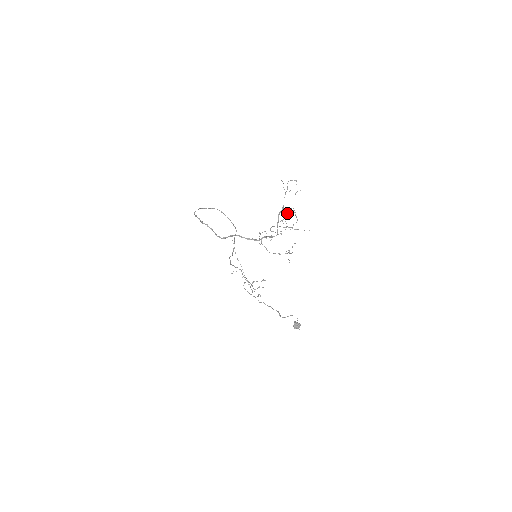
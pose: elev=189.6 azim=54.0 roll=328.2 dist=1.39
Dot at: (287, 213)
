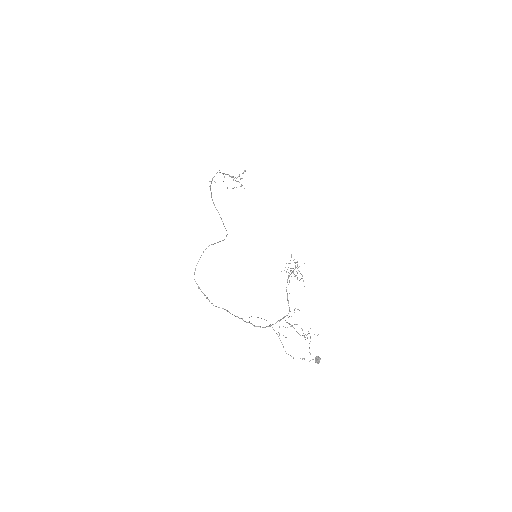
Dot at: occluded
